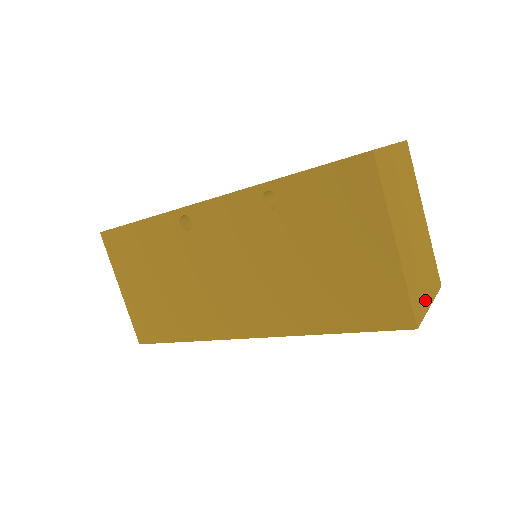
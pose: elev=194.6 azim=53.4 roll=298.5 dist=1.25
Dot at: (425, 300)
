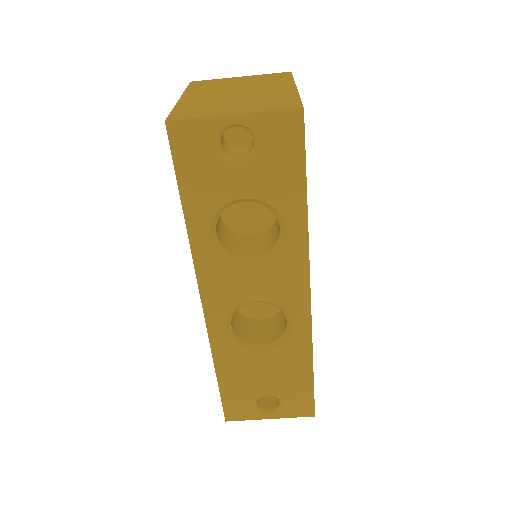
Dot at: (218, 113)
